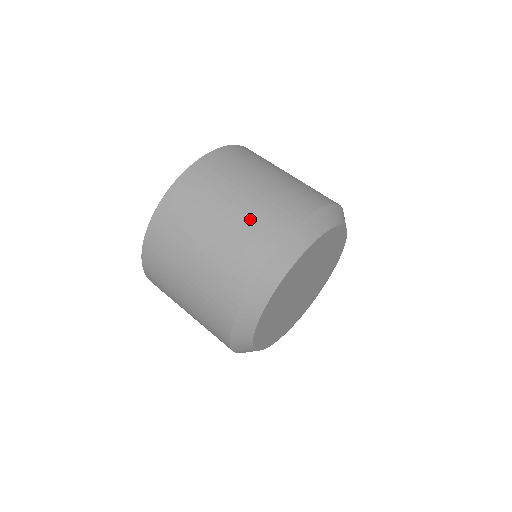
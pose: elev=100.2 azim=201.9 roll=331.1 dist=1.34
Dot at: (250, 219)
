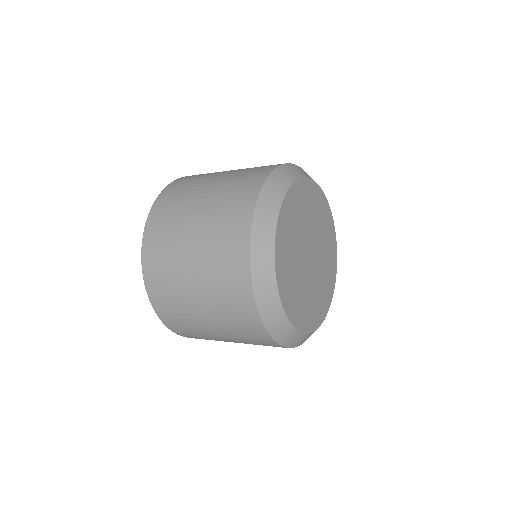
Dot at: (239, 174)
